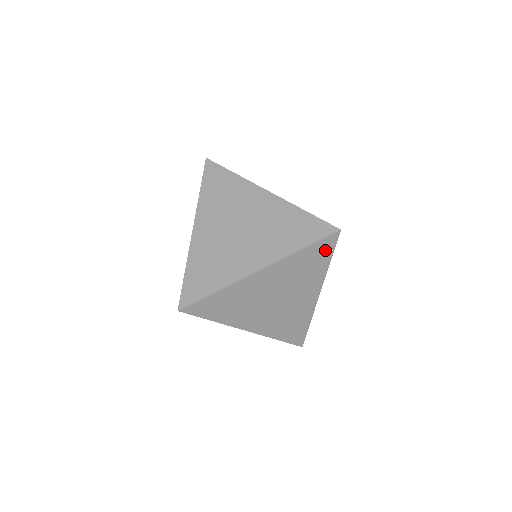
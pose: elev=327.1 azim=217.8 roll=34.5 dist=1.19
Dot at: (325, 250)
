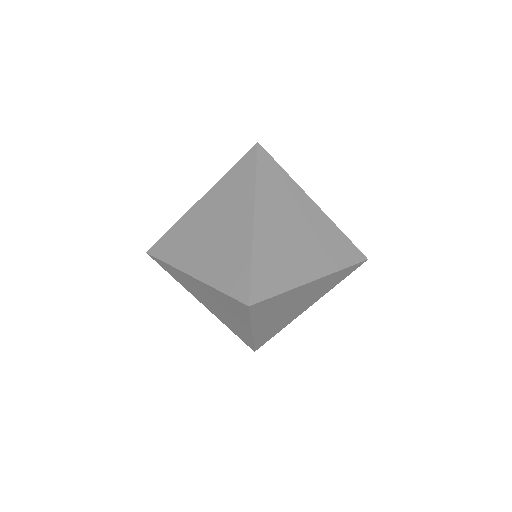
Dot at: (349, 272)
